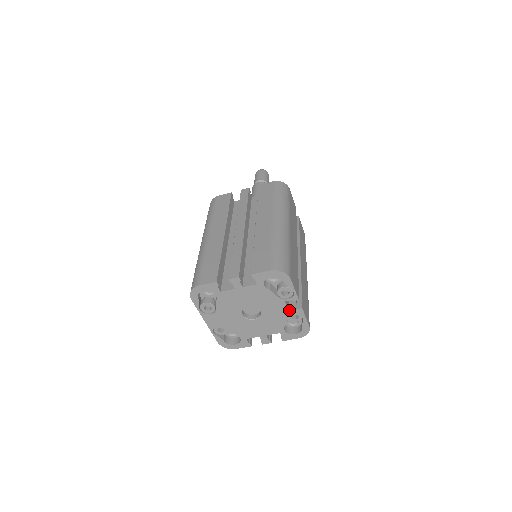
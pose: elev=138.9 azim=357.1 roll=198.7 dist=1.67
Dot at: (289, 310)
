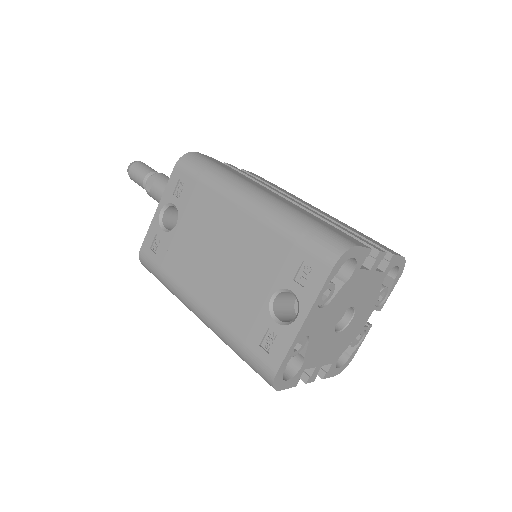
Dot at: (363, 326)
